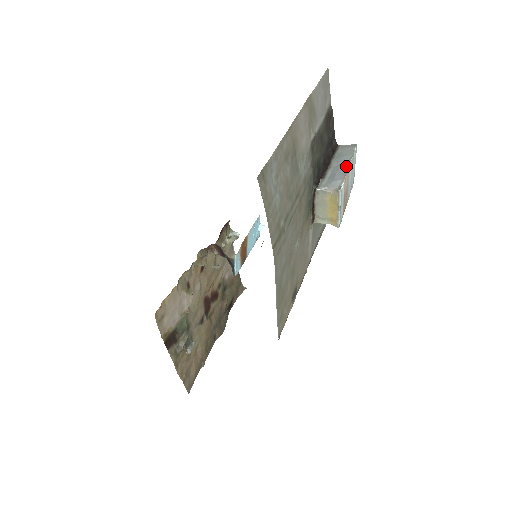
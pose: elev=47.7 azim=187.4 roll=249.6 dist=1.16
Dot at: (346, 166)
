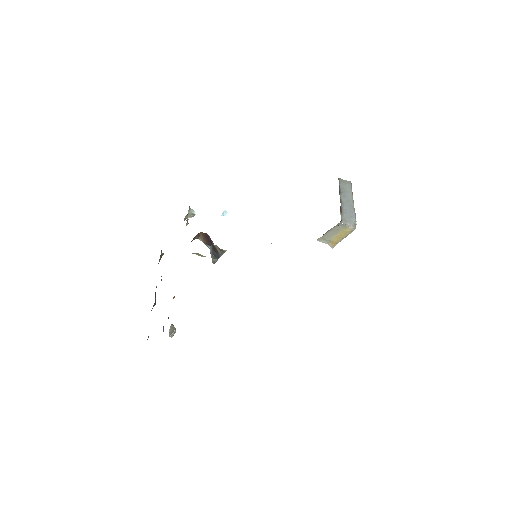
Dot at: (353, 204)
